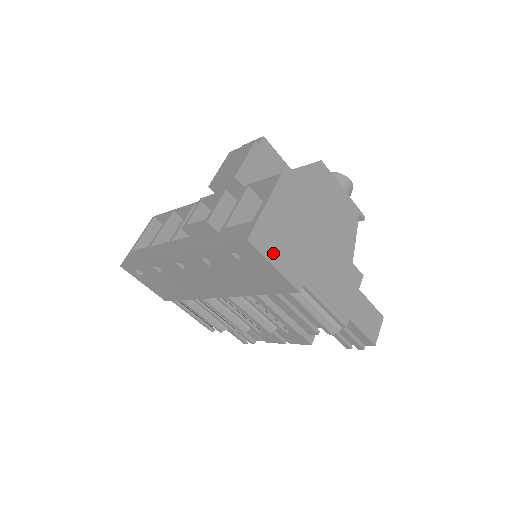
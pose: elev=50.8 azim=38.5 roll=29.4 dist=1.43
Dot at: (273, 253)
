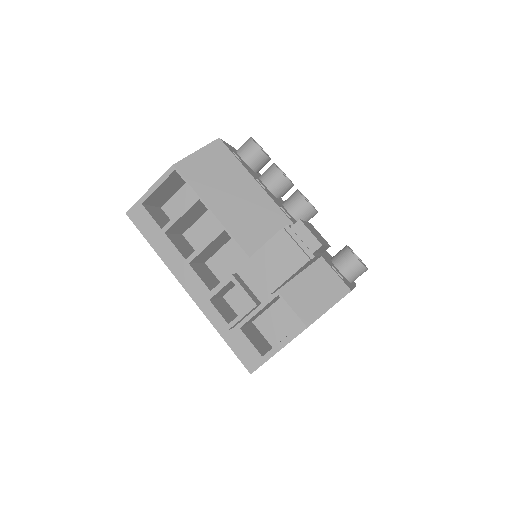
Dot at: occluded
